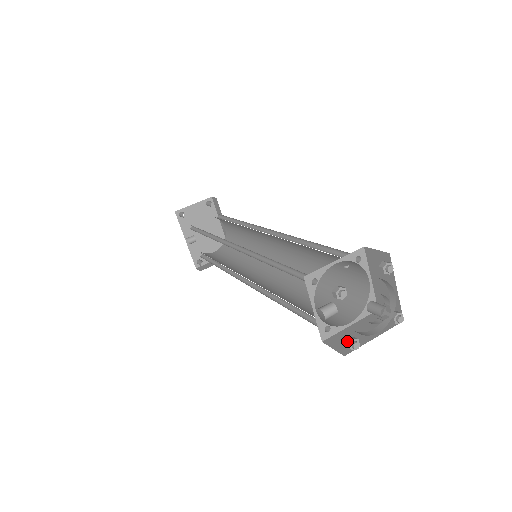
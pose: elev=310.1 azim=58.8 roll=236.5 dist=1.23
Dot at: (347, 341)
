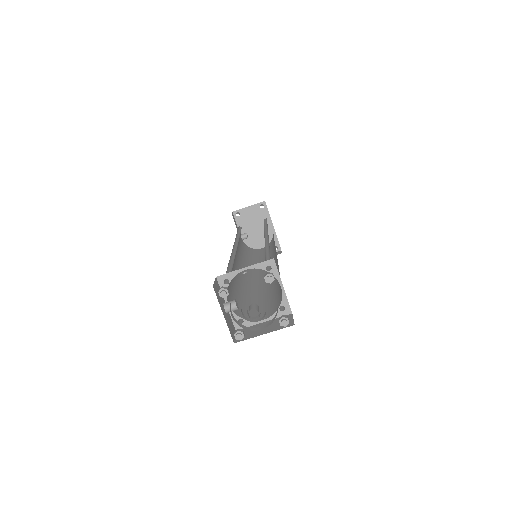
Dot at: (235, 332)
